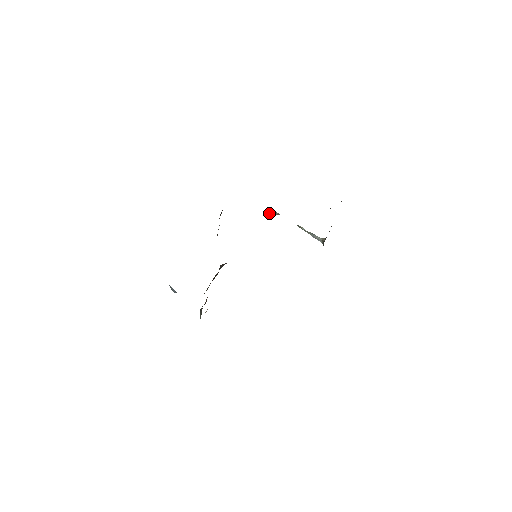
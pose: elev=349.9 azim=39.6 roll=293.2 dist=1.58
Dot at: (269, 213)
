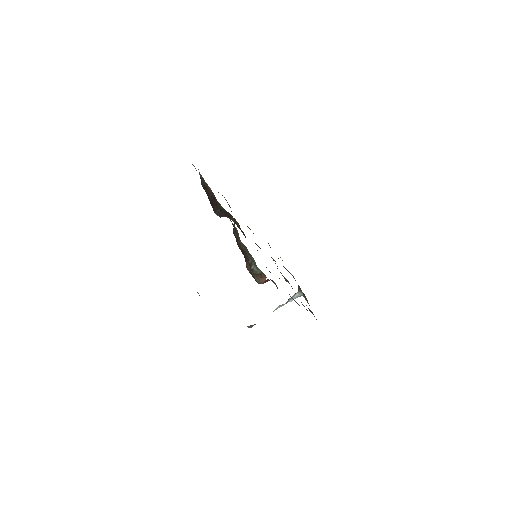
Dot at: (247, 326)
